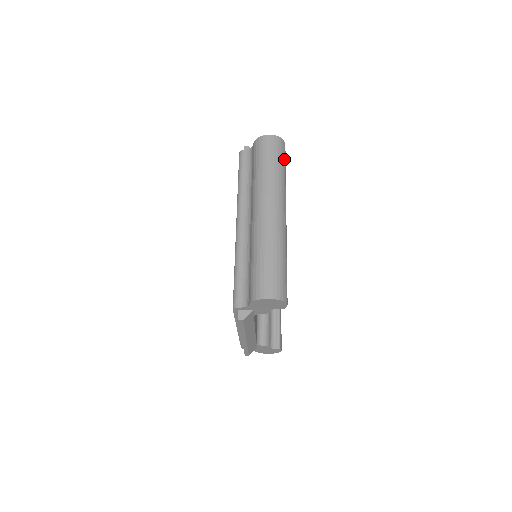
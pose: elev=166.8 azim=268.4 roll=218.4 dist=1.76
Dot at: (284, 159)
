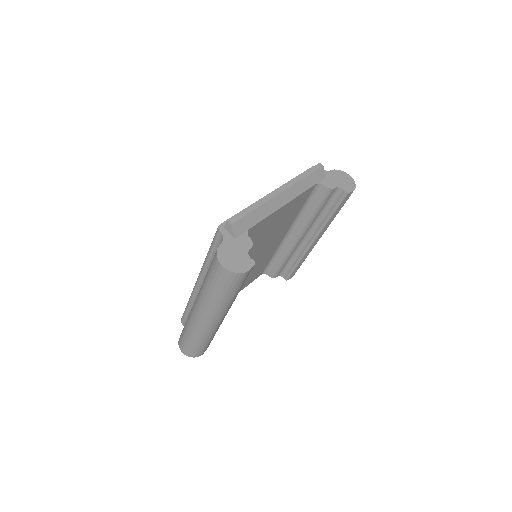
Dot at: (236, 287)
